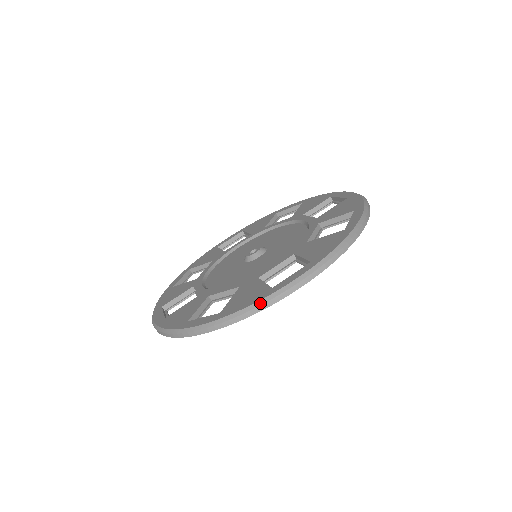
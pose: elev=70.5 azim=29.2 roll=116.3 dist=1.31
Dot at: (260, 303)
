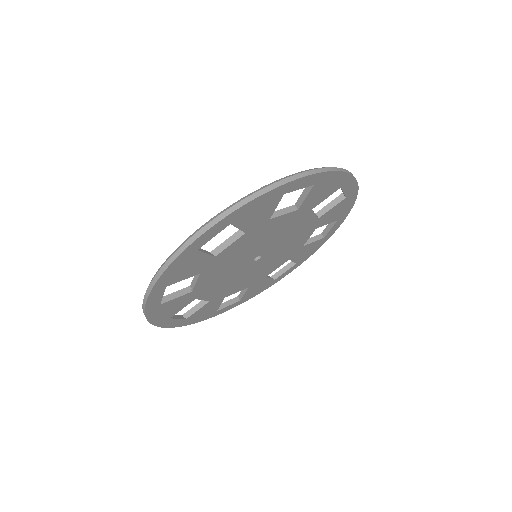
Dot at: (268, 185)
